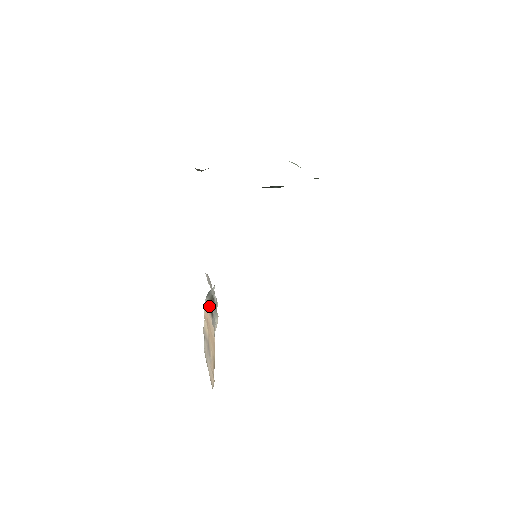
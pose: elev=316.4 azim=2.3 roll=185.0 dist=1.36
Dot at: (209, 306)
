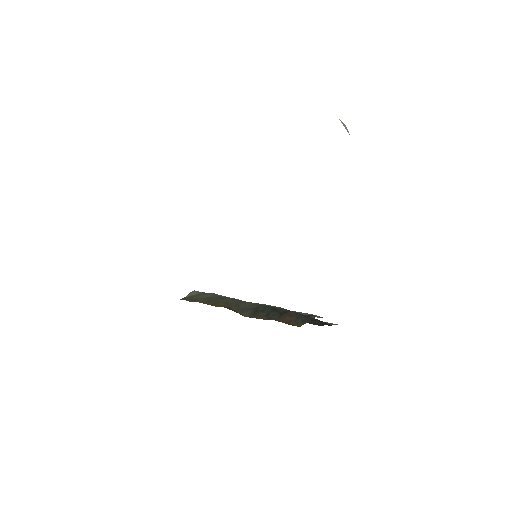
Dot at: occluded
